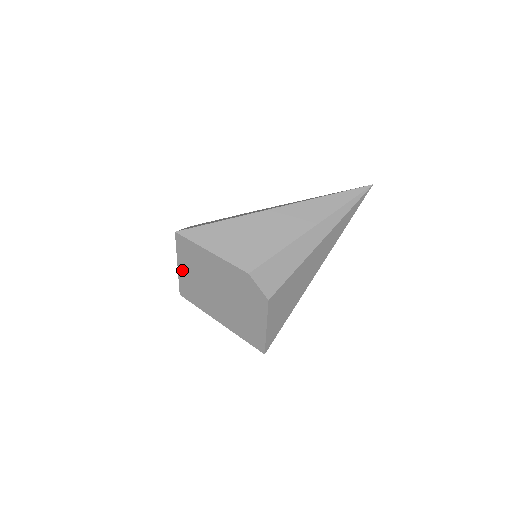
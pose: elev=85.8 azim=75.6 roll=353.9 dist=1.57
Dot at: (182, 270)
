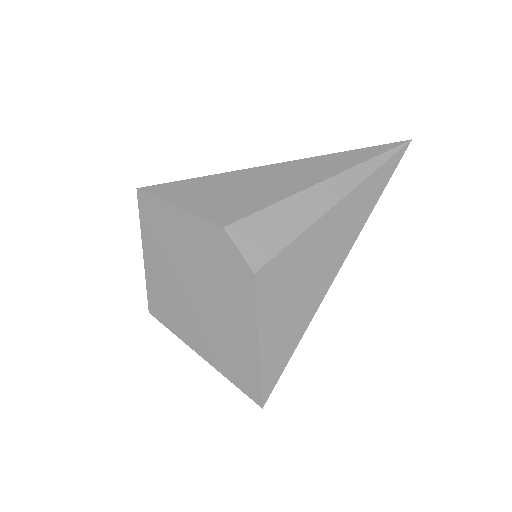
Dot at: (148, 260)
